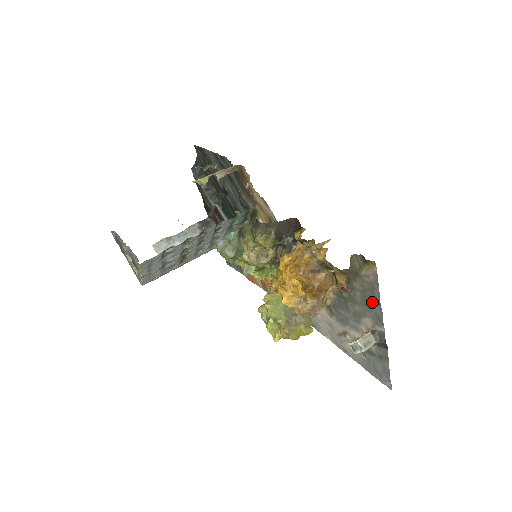
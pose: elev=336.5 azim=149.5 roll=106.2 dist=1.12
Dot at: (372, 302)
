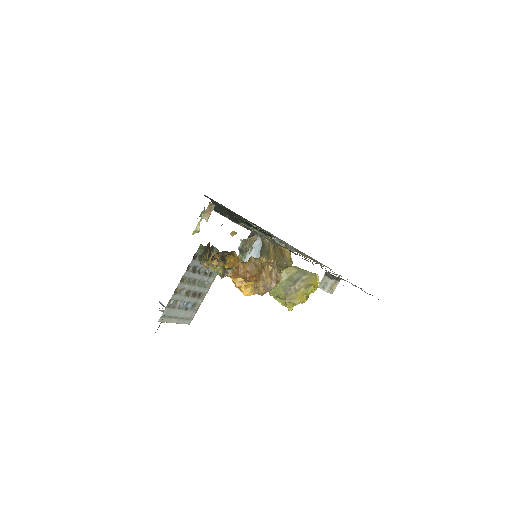
Dot at: occluded
